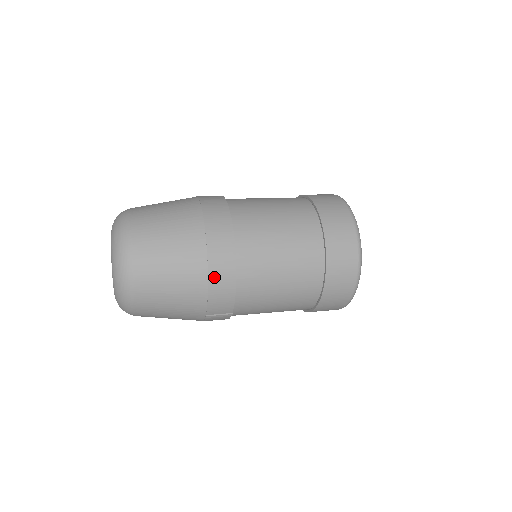
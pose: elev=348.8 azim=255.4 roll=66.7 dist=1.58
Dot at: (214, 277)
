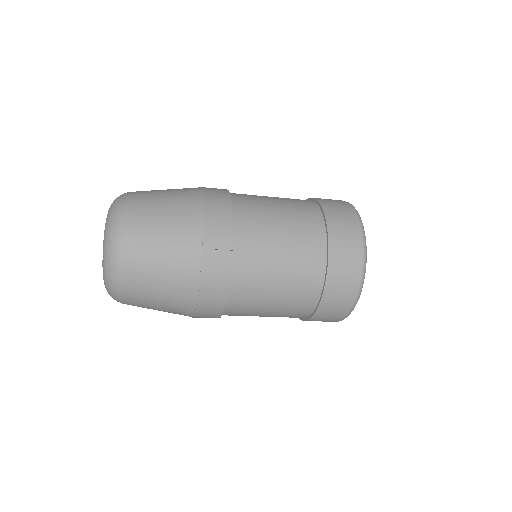
Dot at: (209, 200)
